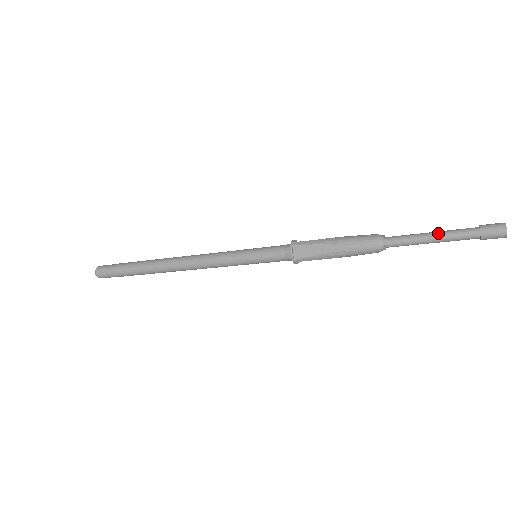
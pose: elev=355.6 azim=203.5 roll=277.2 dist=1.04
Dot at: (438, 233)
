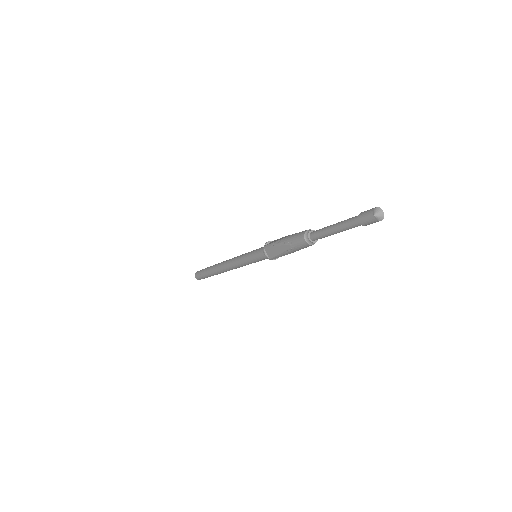
Dot at: (337, 225)
